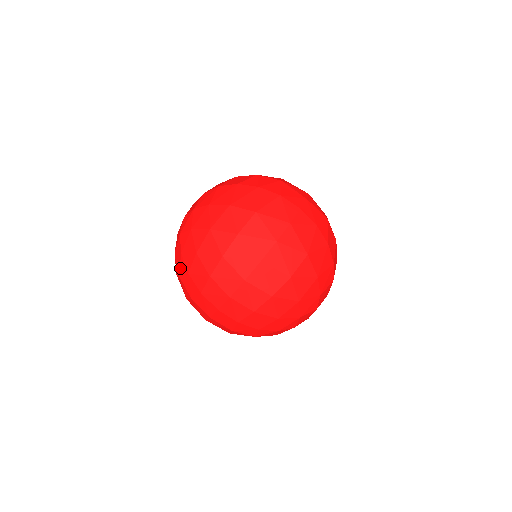
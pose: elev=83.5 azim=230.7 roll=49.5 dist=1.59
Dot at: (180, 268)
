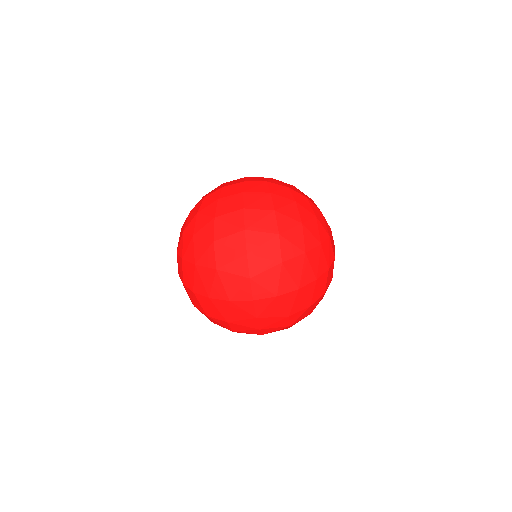
Dot at: occluded
